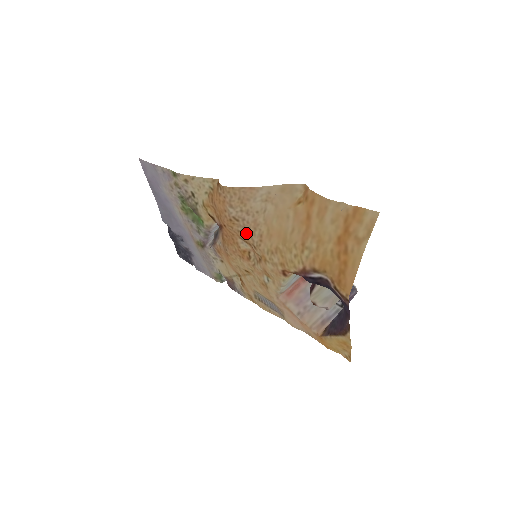
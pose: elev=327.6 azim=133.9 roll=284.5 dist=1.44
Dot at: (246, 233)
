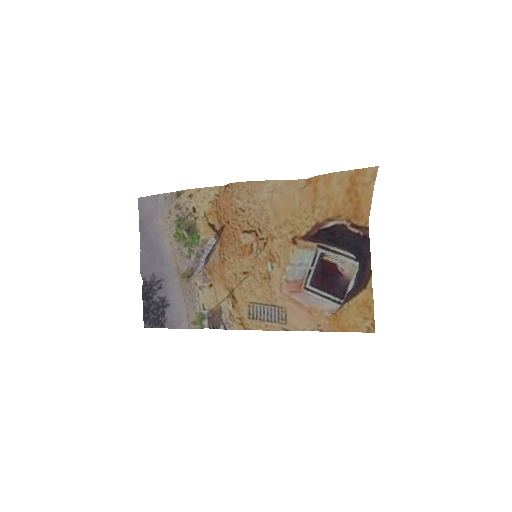
Dot at: (252, 220)
